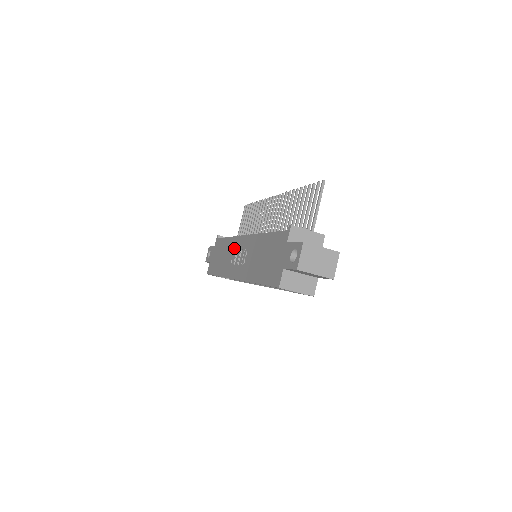
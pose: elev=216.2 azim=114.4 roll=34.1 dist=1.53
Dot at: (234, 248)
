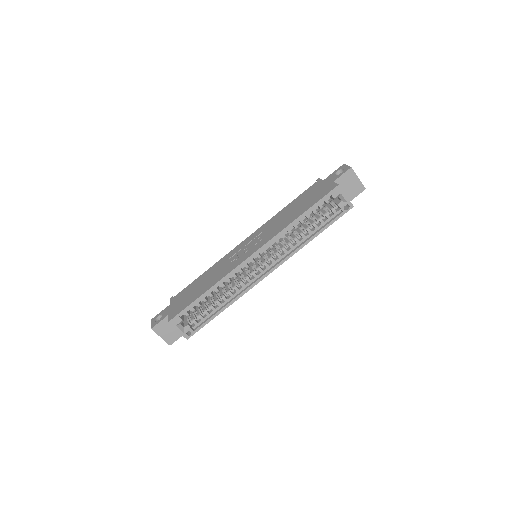
Dot at: (229, 257)
